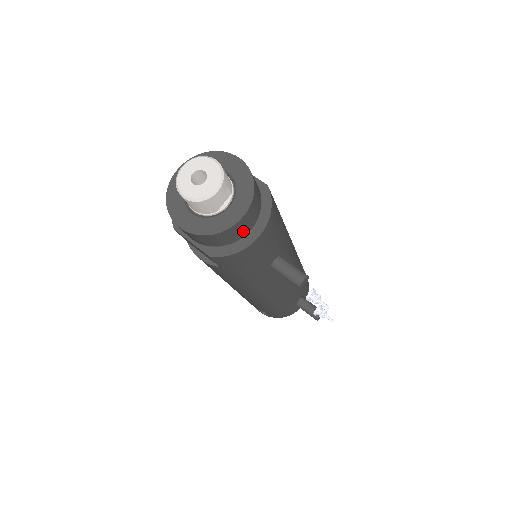
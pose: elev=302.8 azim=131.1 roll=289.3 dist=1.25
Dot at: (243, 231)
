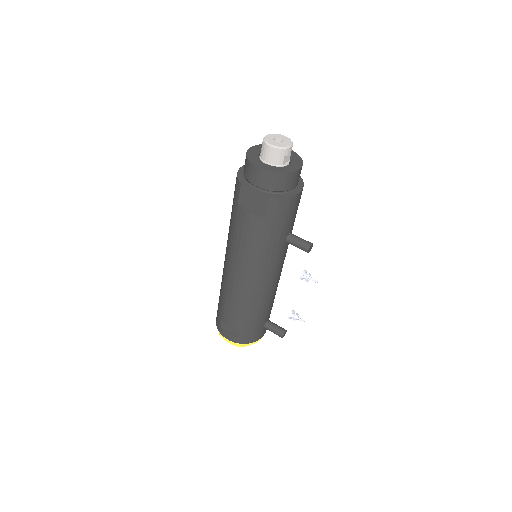
Dot at: (293, 184)
